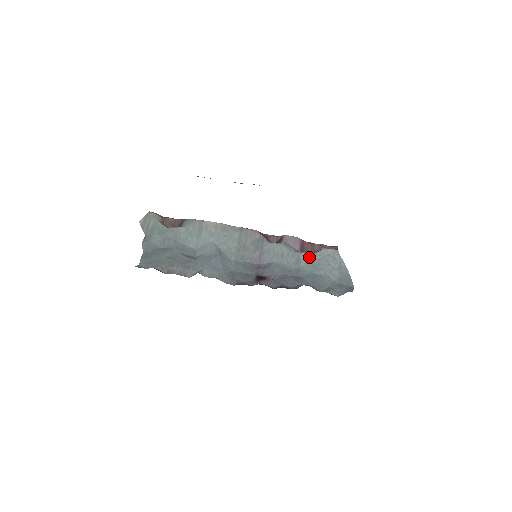
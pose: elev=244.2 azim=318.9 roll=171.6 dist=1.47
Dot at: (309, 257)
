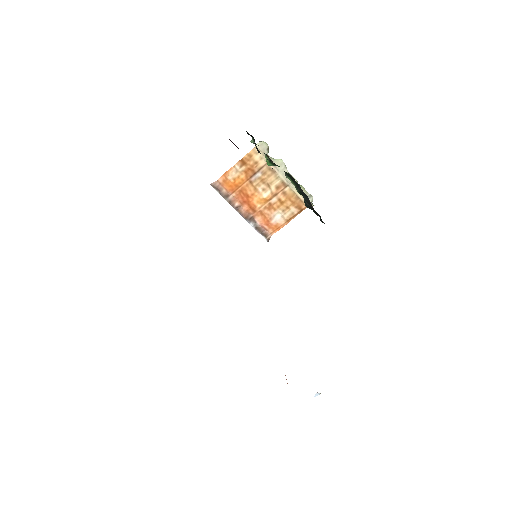
Dot at: occluded
